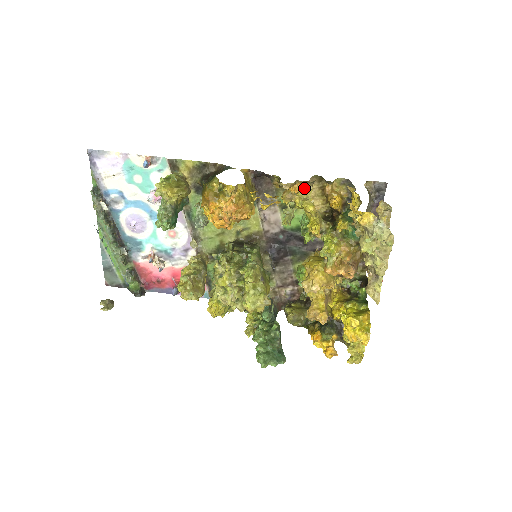
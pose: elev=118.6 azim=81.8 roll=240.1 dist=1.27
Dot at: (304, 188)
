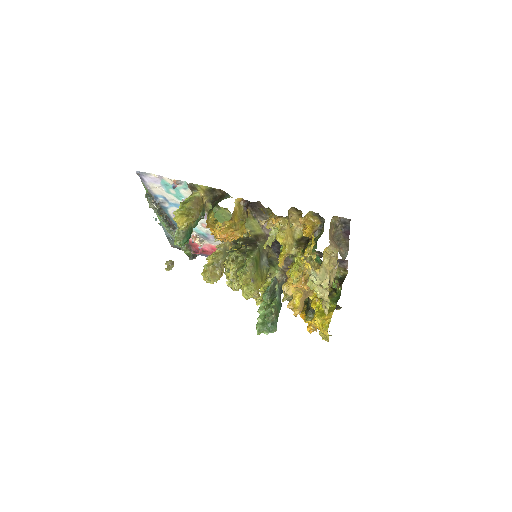
Dot at: (281, 219)
